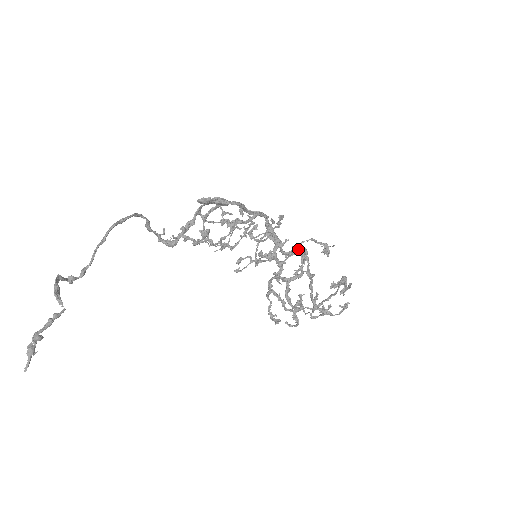
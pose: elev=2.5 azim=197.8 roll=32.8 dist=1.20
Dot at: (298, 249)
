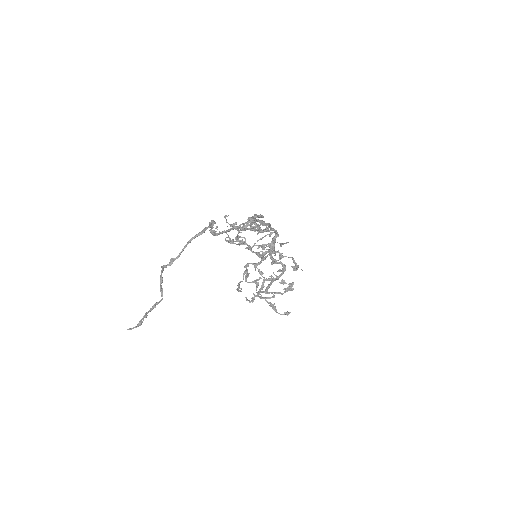
Dot at: (283, 266)
